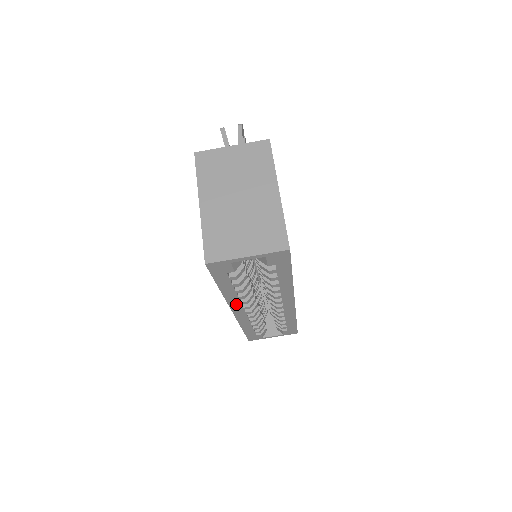
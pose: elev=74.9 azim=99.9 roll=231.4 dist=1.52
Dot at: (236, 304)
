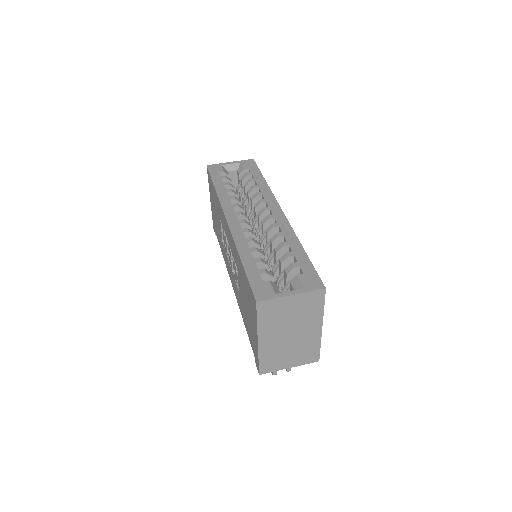
Dot at: (228, 206)
